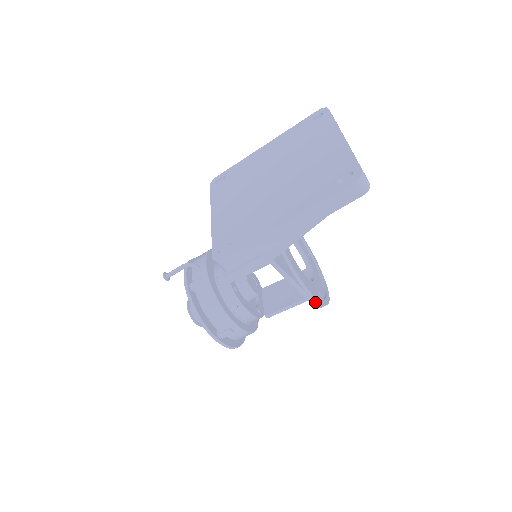
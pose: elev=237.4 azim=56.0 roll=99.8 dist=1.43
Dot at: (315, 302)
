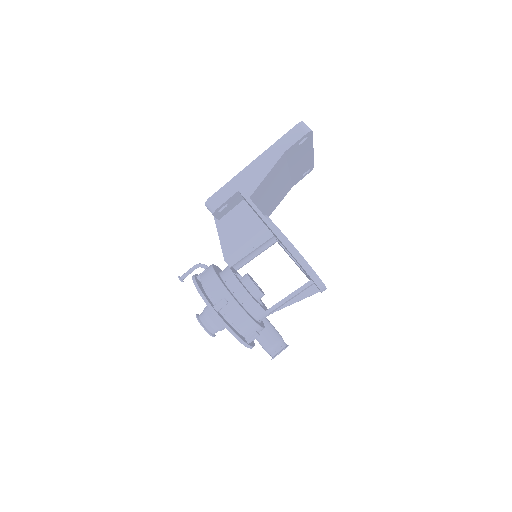
Dot at: (297, 256)
